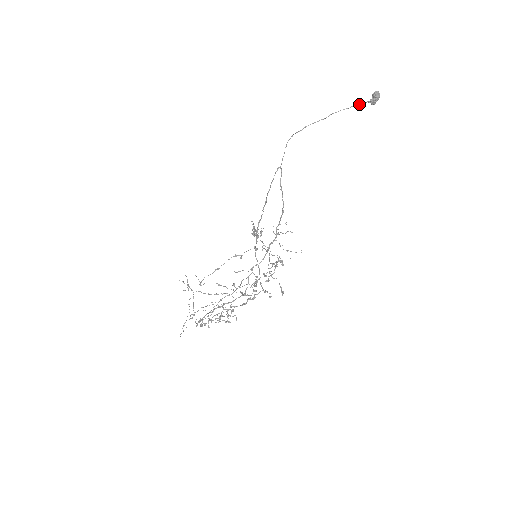
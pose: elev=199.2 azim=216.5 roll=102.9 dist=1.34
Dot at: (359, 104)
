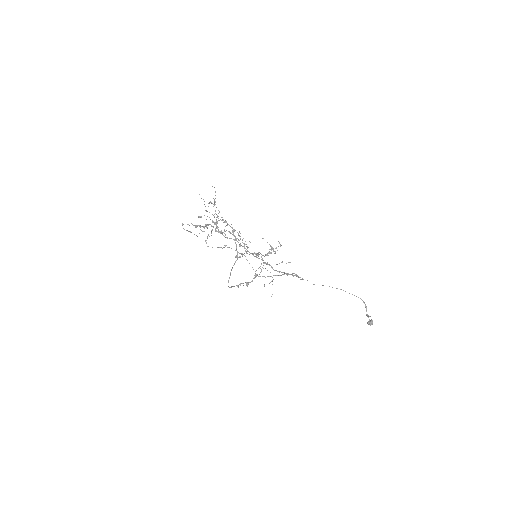
Dot at: (363, 301)
